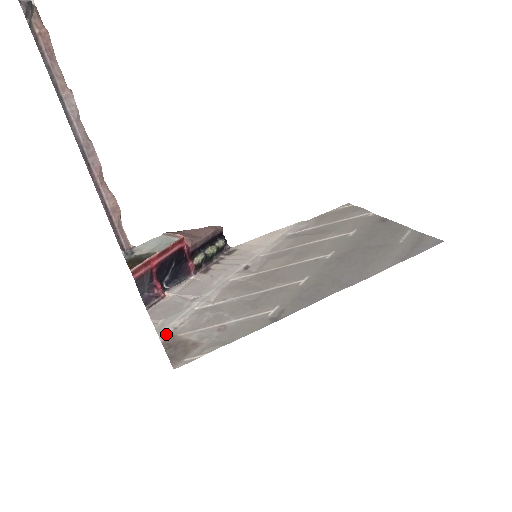
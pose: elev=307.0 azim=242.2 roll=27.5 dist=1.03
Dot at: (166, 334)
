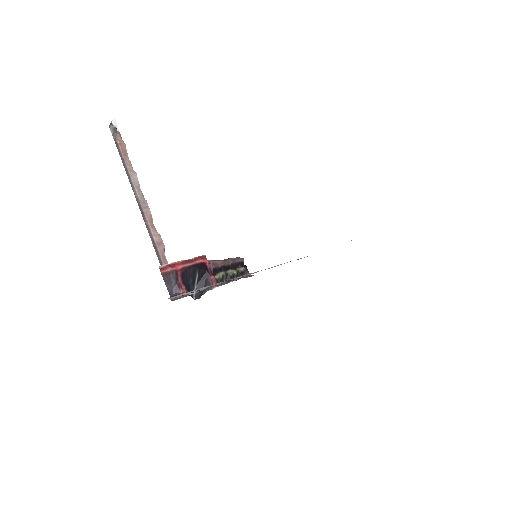
Dot at: occluded
